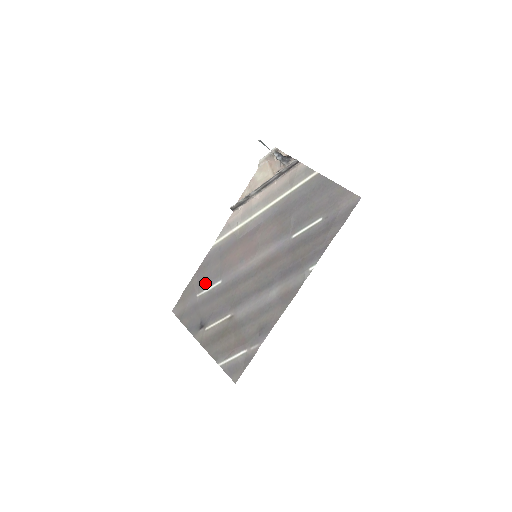
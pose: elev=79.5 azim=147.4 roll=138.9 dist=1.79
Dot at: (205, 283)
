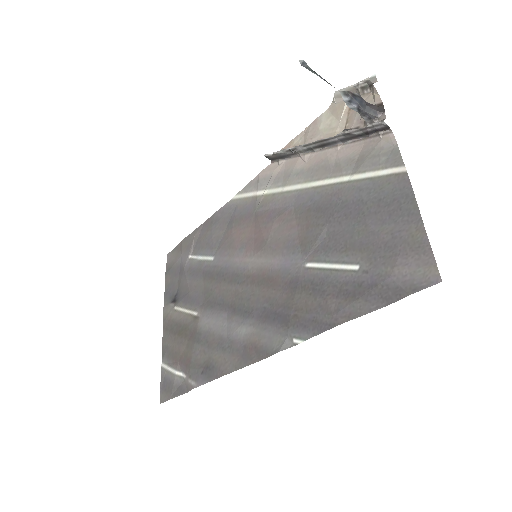
Dot at: (202, 246)
